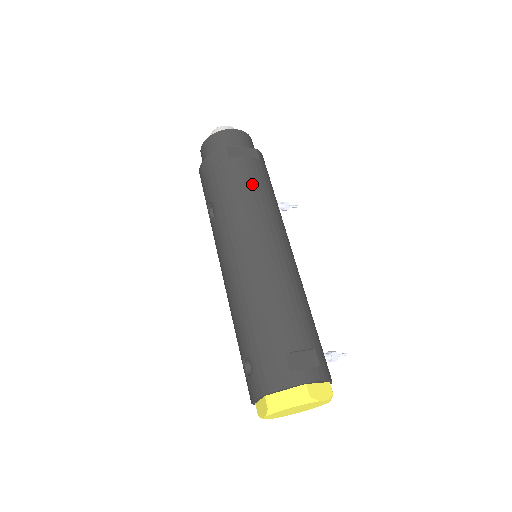
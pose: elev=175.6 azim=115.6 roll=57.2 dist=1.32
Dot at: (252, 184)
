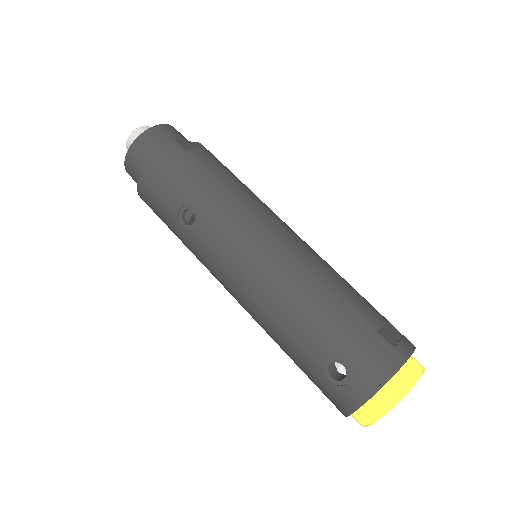
Dot at: (228, 174)
